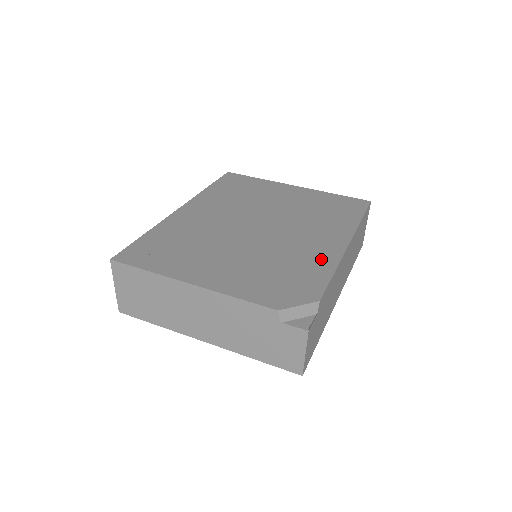
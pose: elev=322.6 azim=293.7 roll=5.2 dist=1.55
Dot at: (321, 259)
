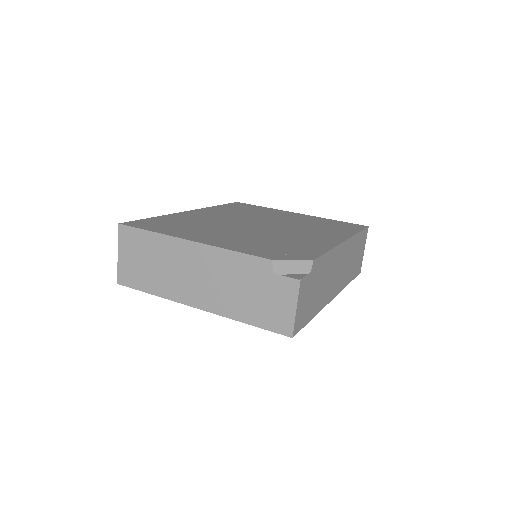
Dot at: (317, 244)
